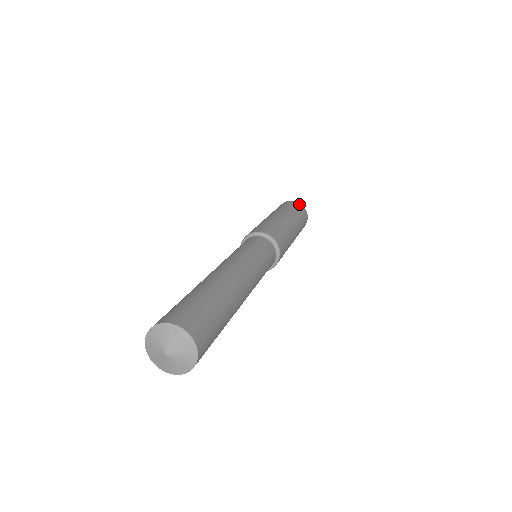
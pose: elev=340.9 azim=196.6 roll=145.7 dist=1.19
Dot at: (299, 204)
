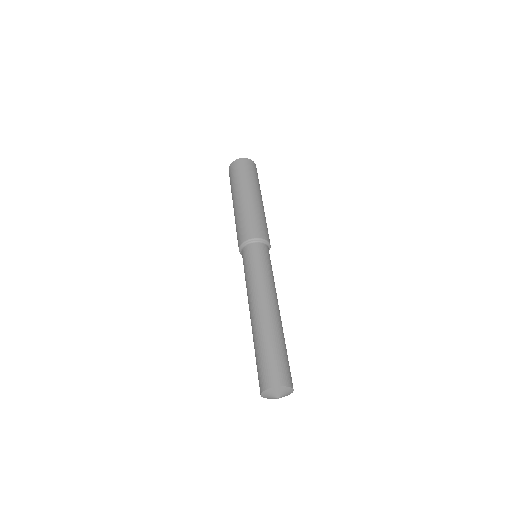
Dot at: (245, 161)
